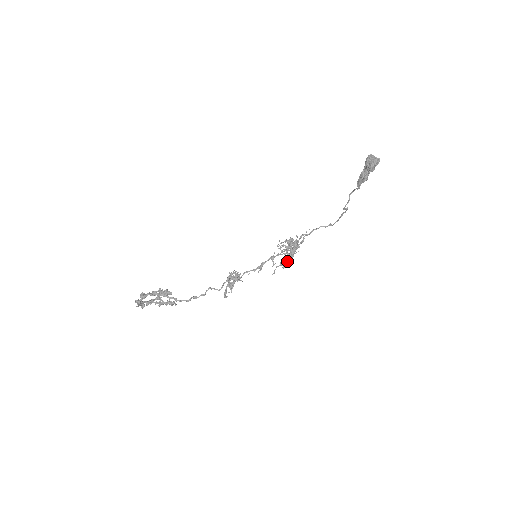
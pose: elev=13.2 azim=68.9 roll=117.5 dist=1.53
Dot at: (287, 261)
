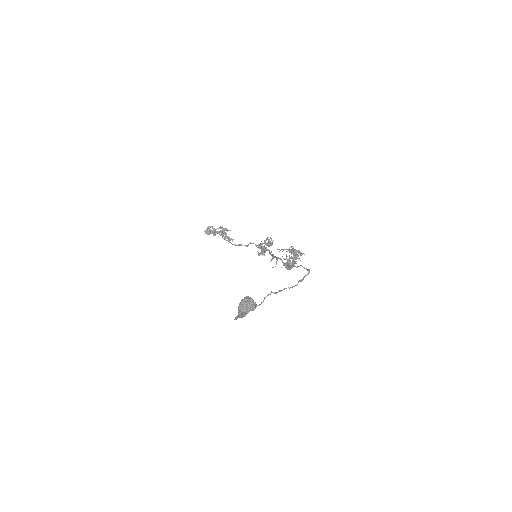
Dot at: (287, 268)
